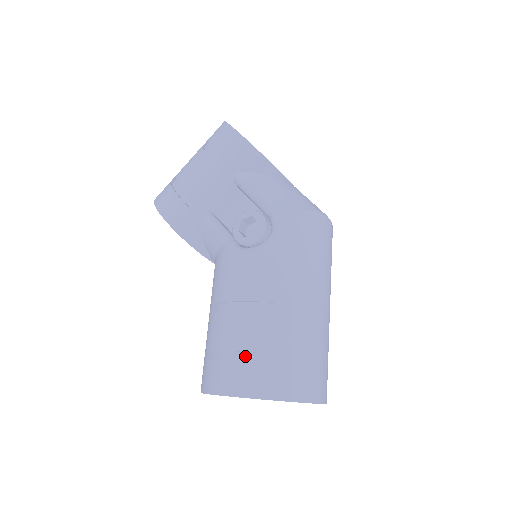
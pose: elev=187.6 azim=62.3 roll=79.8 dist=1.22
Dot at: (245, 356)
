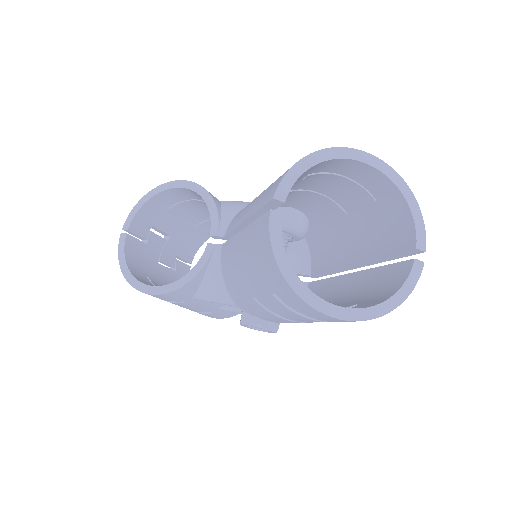
Dot at: occluded
